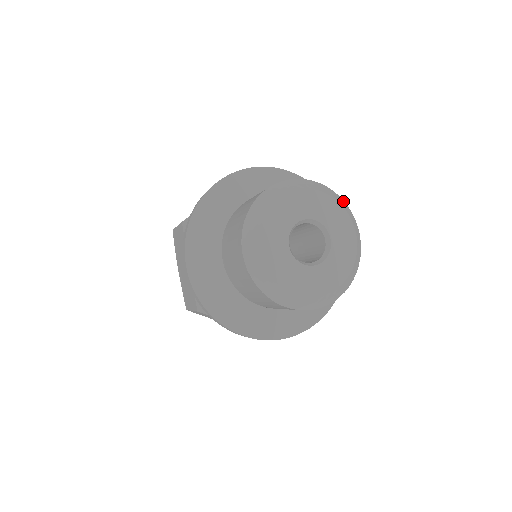
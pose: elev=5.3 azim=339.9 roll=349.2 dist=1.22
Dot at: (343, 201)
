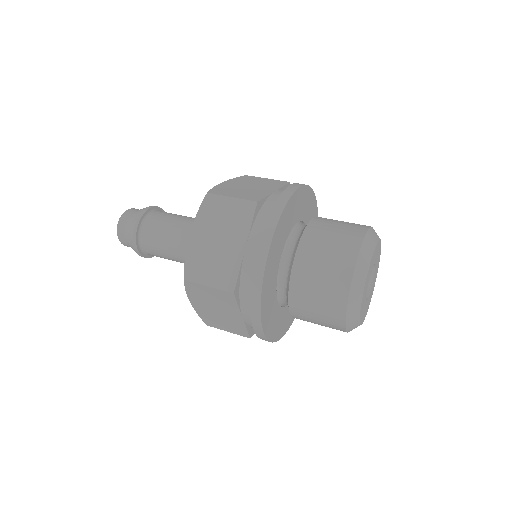
Dot at: (373, 229)
